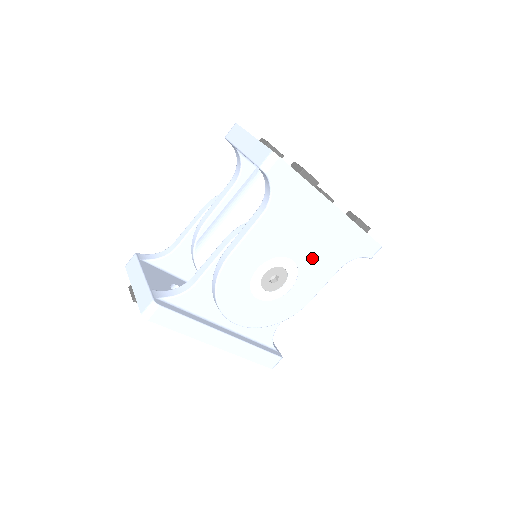
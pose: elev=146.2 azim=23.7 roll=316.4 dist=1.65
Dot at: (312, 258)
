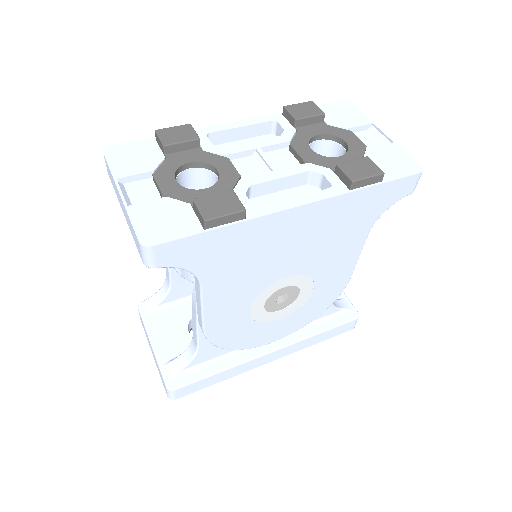
Dot at: (315, 257)
